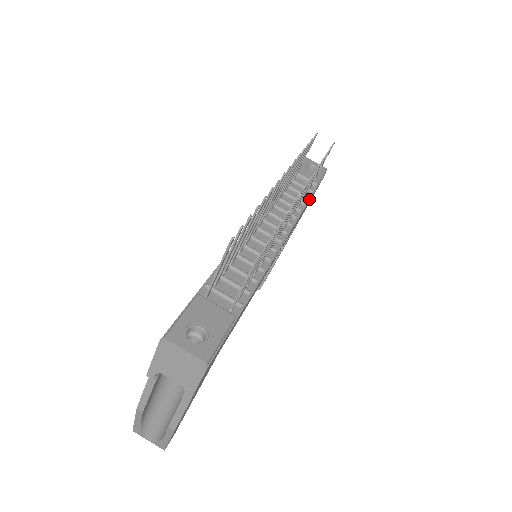
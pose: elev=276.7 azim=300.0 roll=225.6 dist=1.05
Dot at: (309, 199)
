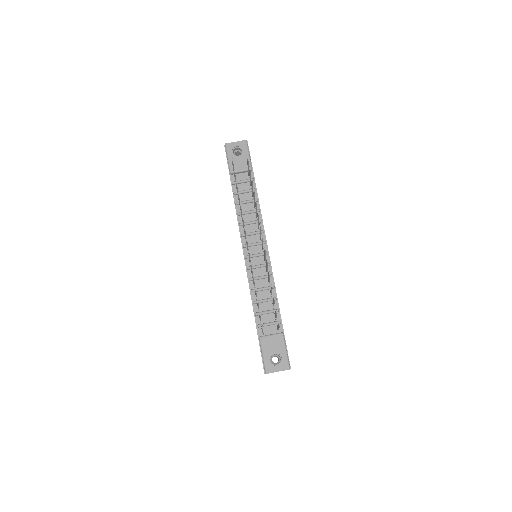
Dot at: (256, 190)
